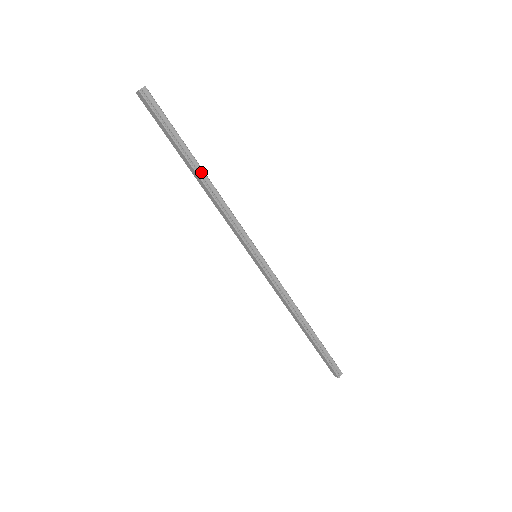
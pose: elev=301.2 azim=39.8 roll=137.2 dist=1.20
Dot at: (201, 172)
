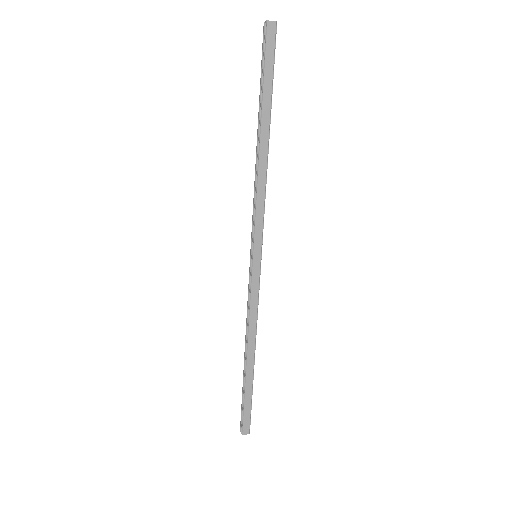
Dot at: (267, 138)
